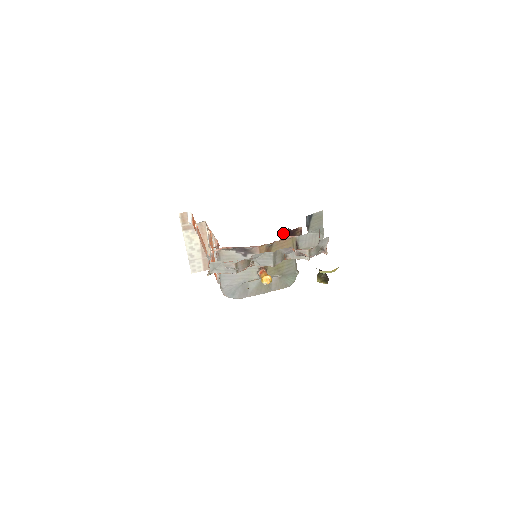
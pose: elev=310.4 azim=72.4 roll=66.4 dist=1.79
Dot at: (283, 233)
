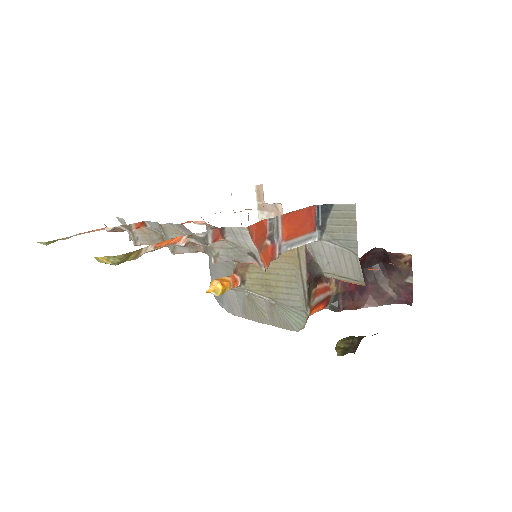
Dot at: (374, 254)
